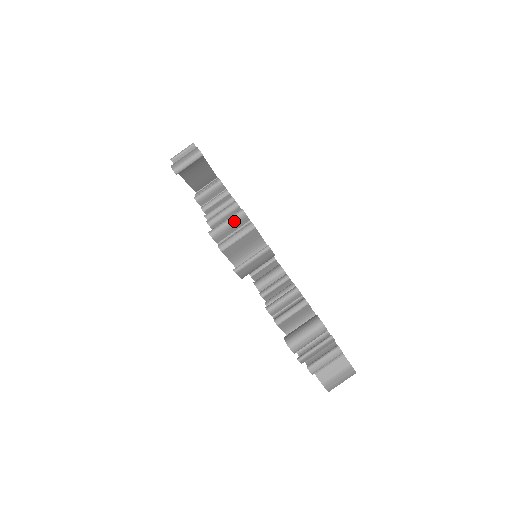
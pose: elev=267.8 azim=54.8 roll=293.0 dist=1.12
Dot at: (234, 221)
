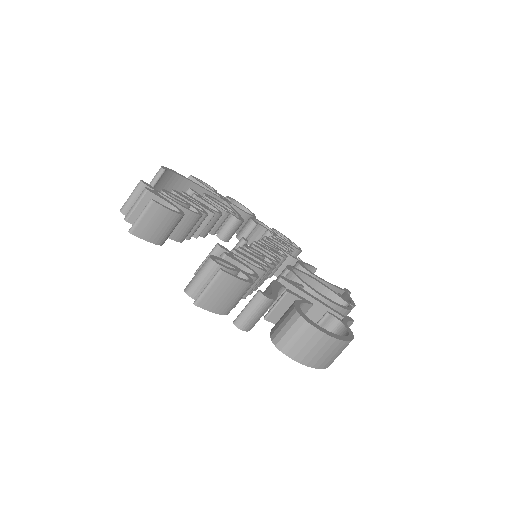
Dot at: (136, 193)
